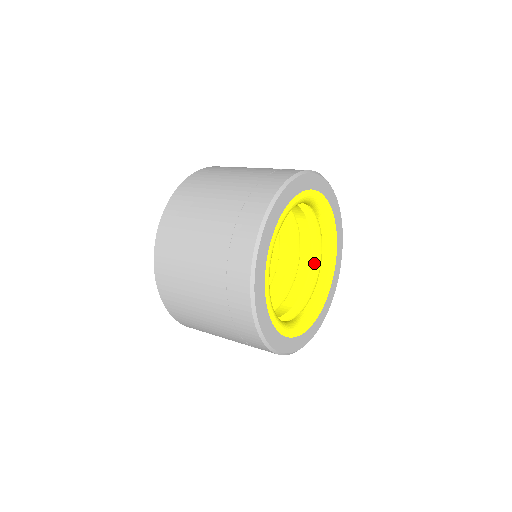
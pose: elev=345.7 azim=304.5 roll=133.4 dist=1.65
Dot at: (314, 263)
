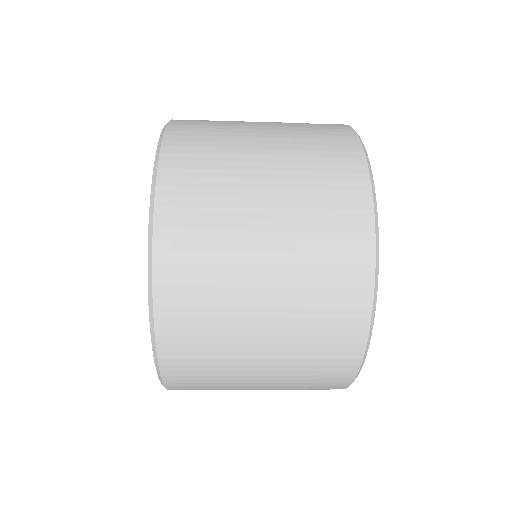
Dot at: occluded
